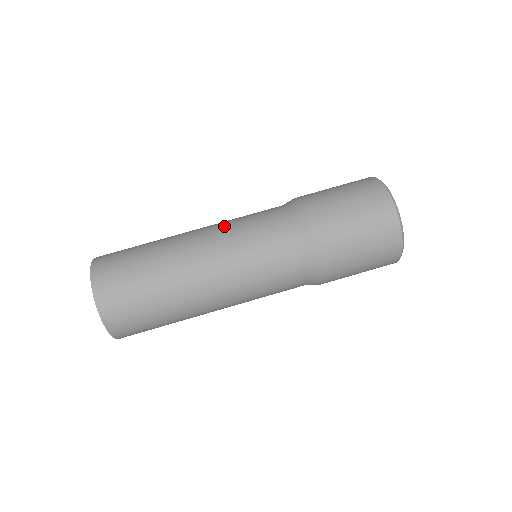
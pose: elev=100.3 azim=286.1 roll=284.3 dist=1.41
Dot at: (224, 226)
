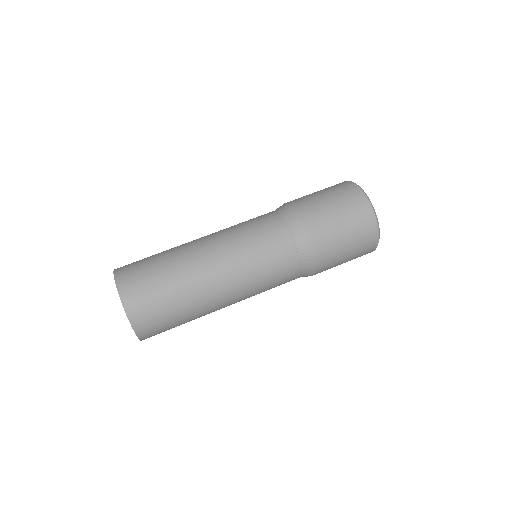
Dot at: occluded
